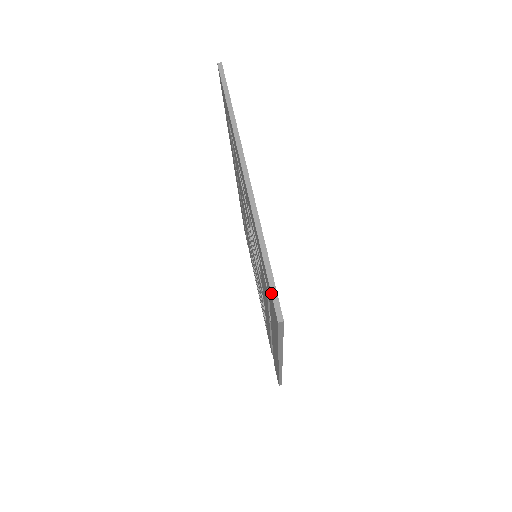
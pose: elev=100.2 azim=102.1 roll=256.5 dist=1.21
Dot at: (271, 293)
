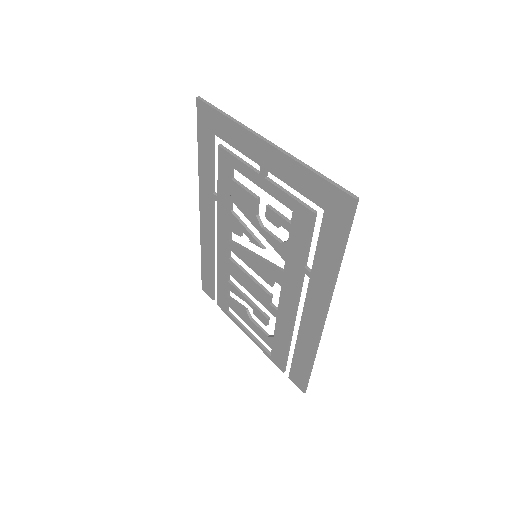
Dot at: (338, 188)
